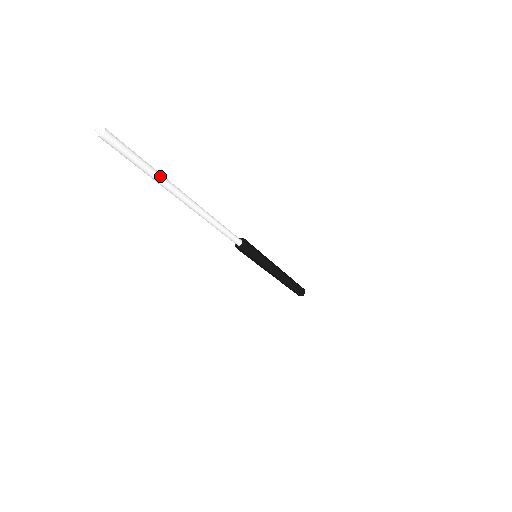
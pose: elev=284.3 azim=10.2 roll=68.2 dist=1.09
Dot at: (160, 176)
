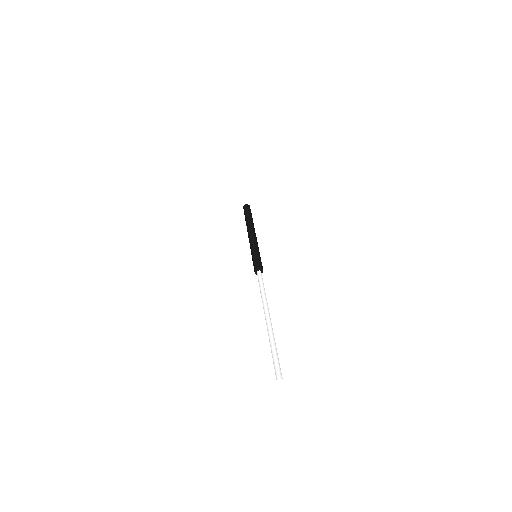
Dot at: occluded
